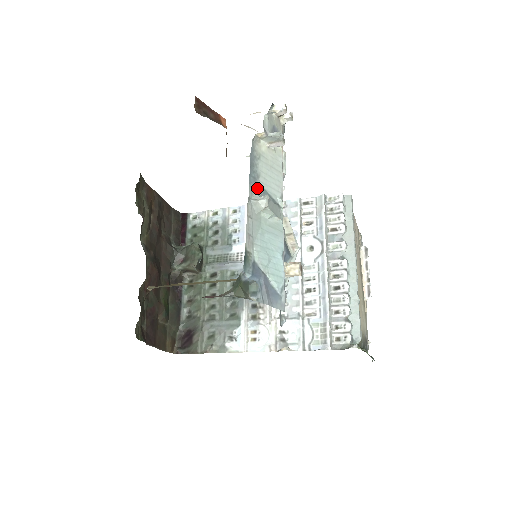
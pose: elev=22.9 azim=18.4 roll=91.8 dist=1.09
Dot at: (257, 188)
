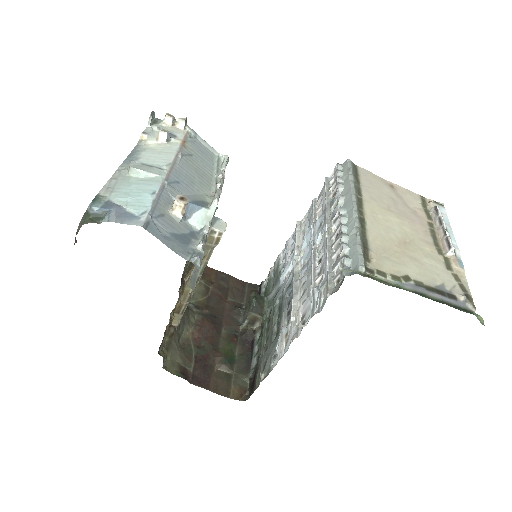
Dot at: occluded
